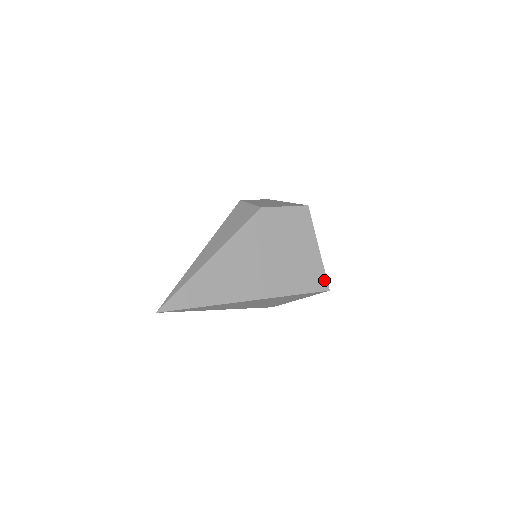
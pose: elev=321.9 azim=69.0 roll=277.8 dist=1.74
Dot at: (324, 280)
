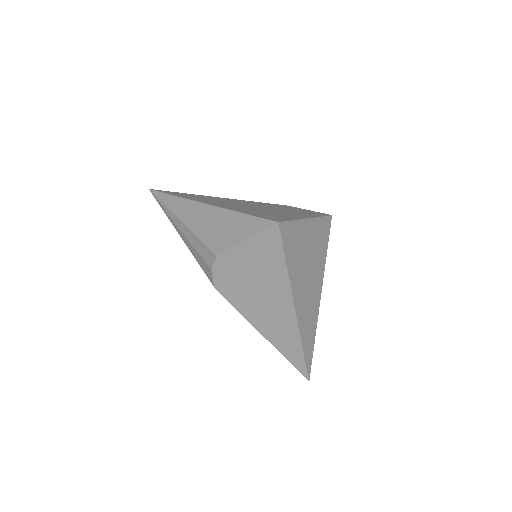
Dot at: (283, 220)
